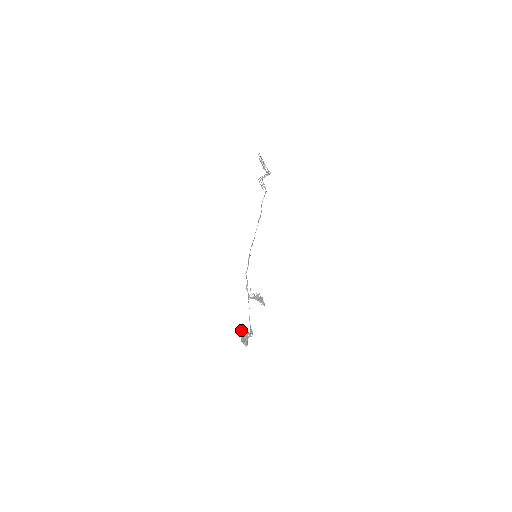
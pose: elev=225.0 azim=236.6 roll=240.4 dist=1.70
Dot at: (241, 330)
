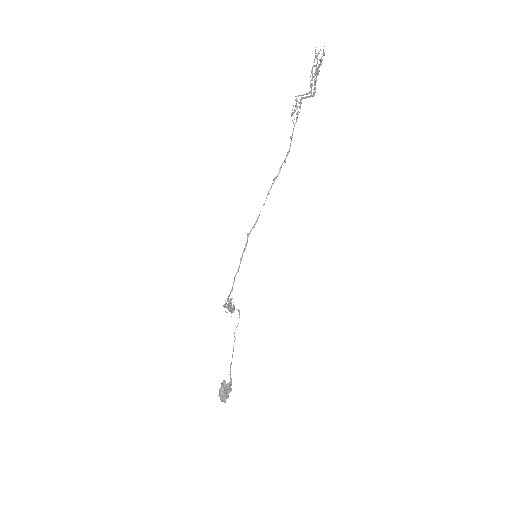
Dot at: (225, 385)
